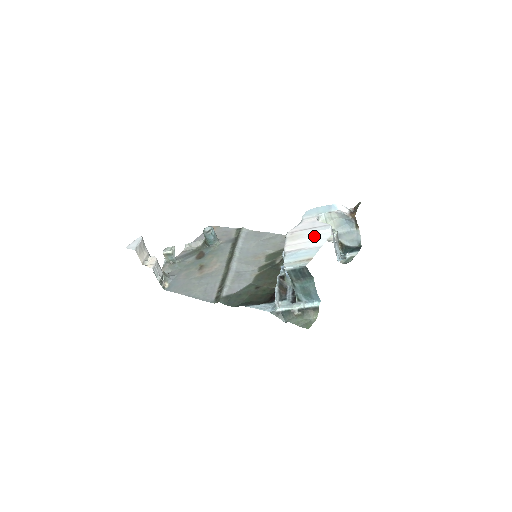
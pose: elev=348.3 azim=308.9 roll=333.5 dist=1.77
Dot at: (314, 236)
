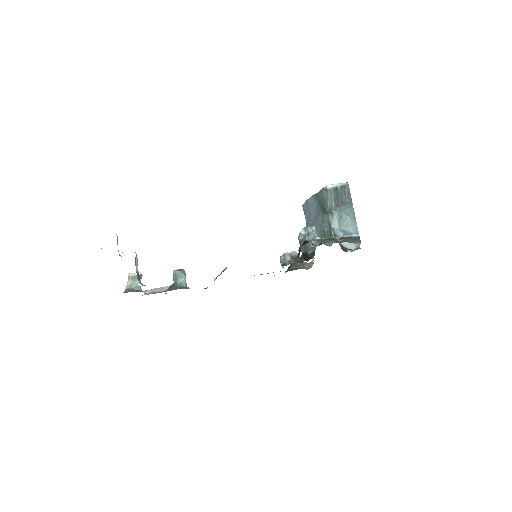
Dot at: occluded
